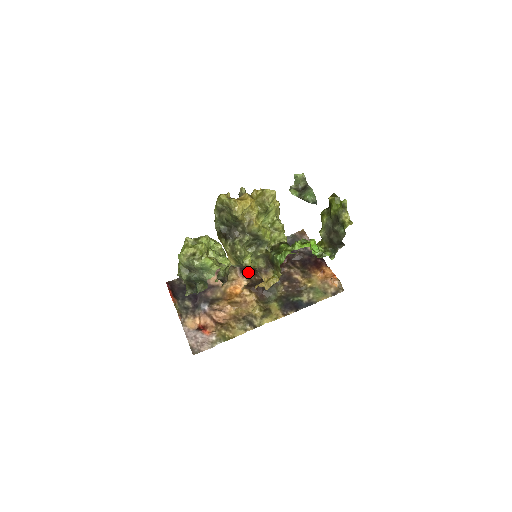
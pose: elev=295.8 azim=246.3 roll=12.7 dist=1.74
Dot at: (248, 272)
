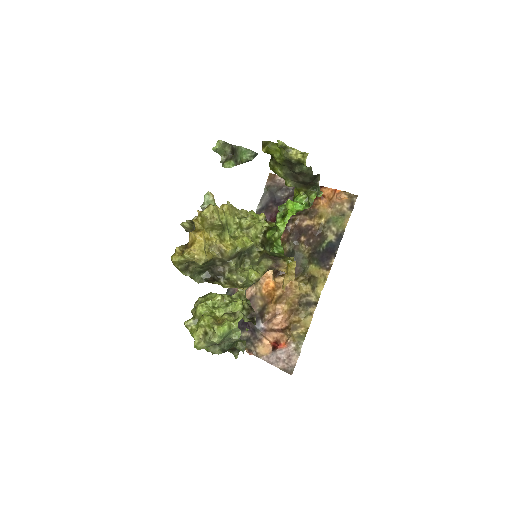
Dot at: occluded
